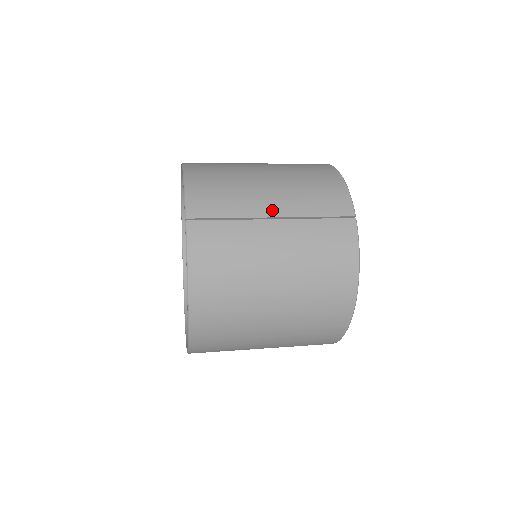
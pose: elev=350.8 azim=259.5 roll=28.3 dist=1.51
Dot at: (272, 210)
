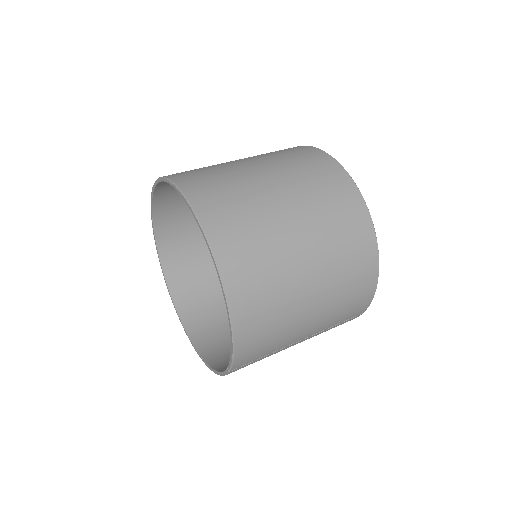
Dot at: (303, 337)
